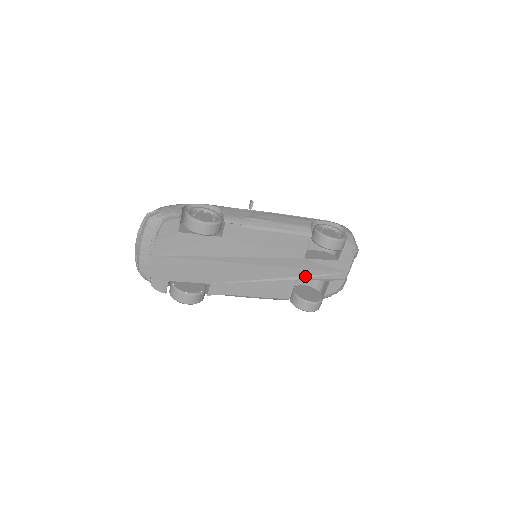
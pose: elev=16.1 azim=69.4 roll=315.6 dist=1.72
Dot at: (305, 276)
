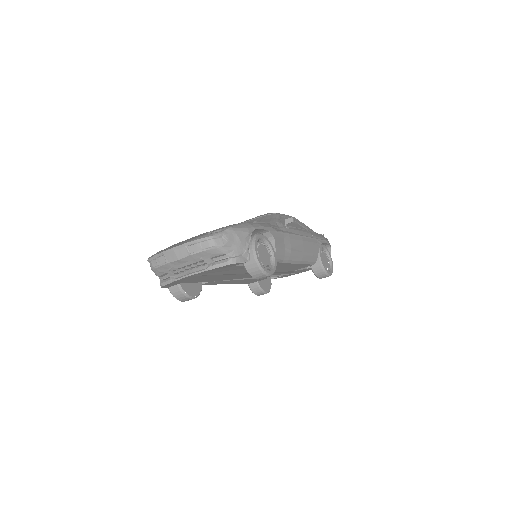
Dot at: (277, 275)
